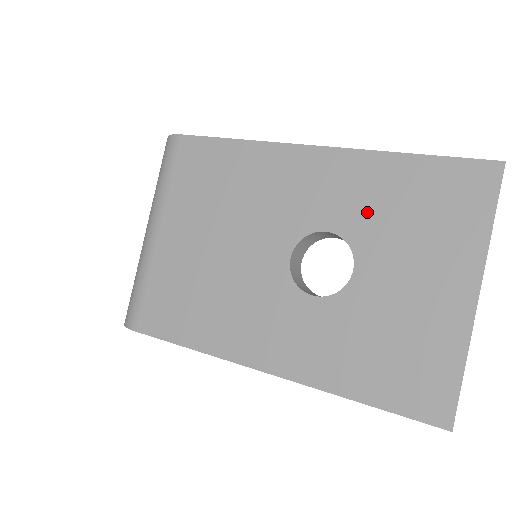
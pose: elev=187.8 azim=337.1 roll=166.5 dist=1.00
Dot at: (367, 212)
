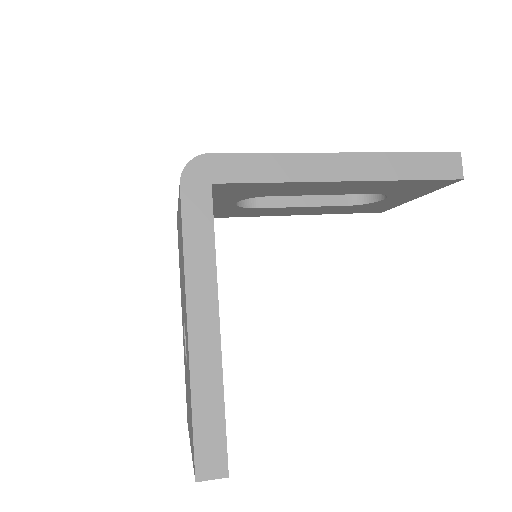
Dot at: (188, 375)
